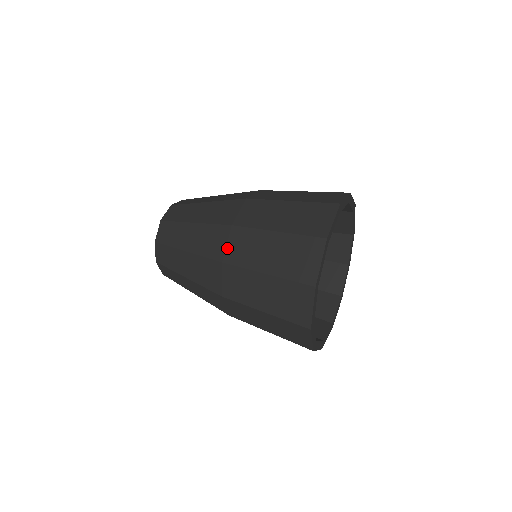
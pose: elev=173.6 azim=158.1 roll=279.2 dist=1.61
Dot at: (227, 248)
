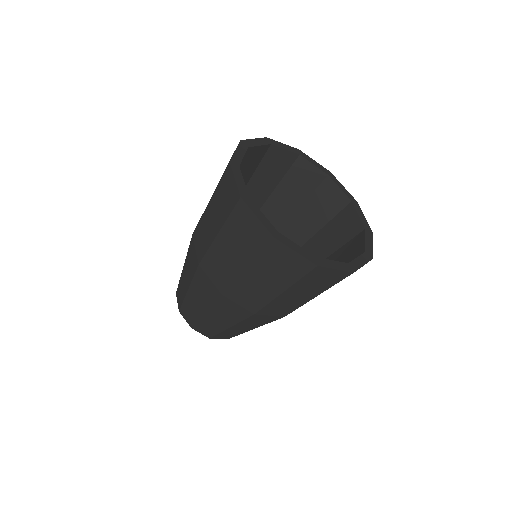
Dot at: occluded
